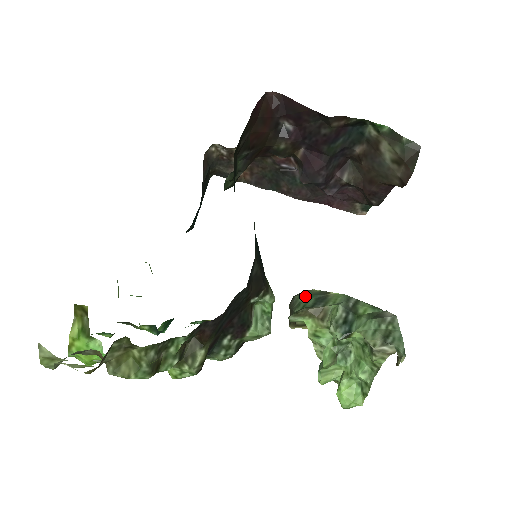
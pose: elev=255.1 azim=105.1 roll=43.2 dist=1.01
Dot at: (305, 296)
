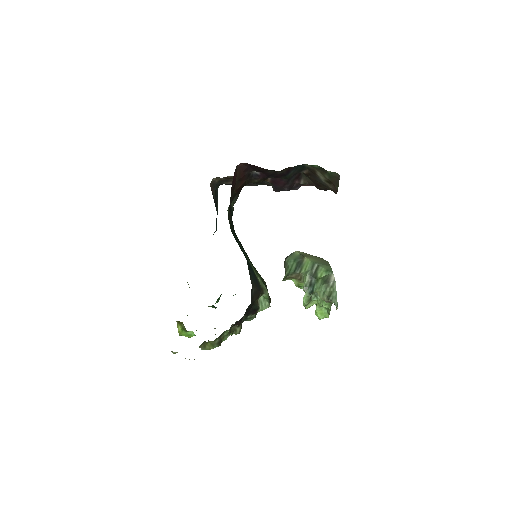
Dot at: (291, 260)
